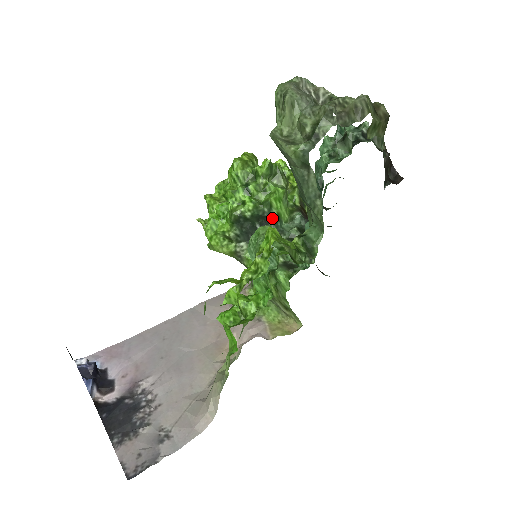
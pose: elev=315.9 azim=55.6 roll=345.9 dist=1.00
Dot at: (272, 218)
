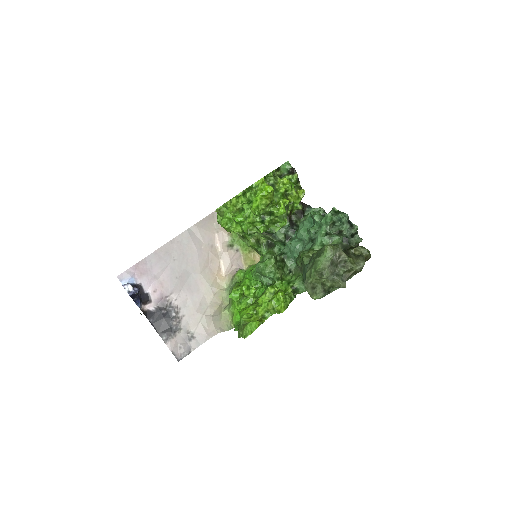
Dot at: occluded
